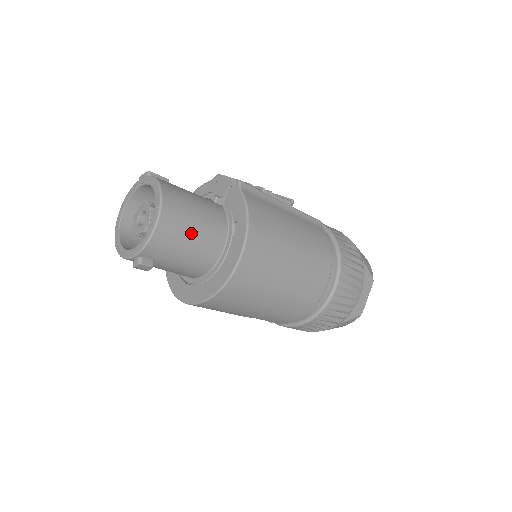
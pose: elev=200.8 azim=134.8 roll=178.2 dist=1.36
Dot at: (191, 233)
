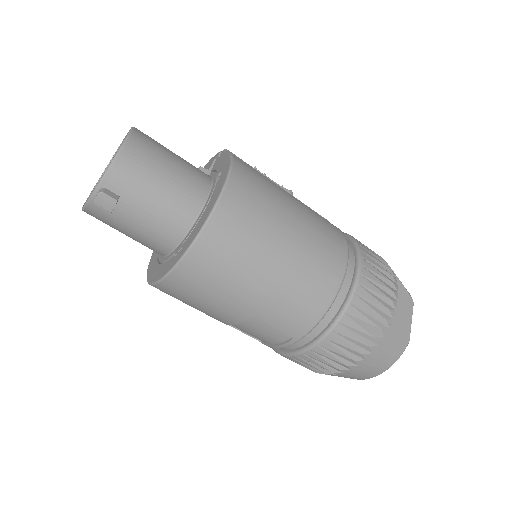
Dot at: (165, 168)
